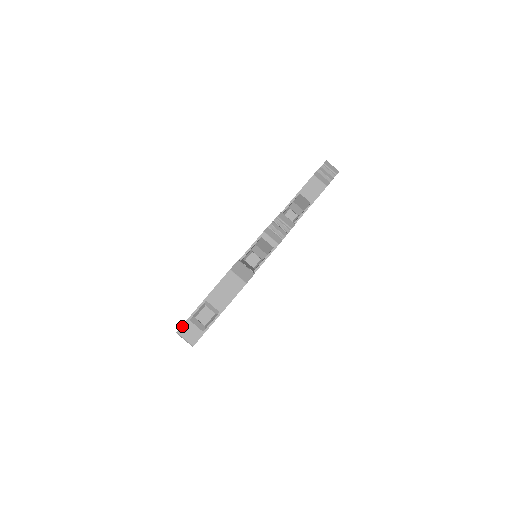
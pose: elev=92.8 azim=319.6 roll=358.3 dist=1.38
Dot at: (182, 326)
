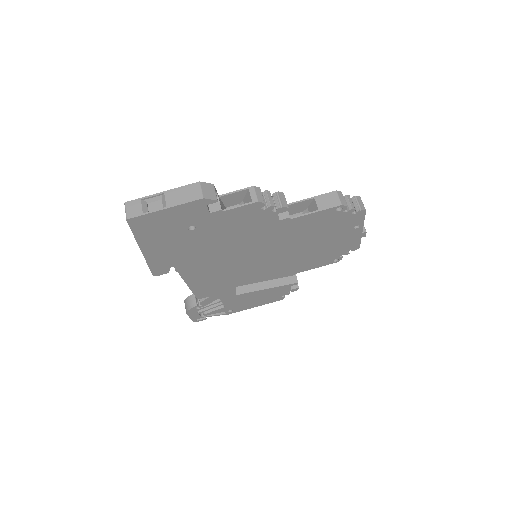
Dot at: (132, 200)
